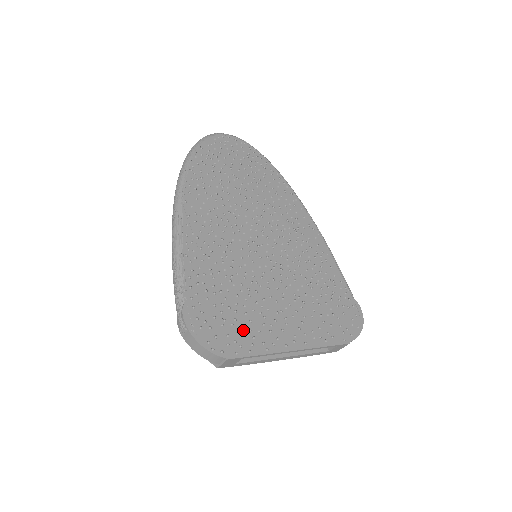
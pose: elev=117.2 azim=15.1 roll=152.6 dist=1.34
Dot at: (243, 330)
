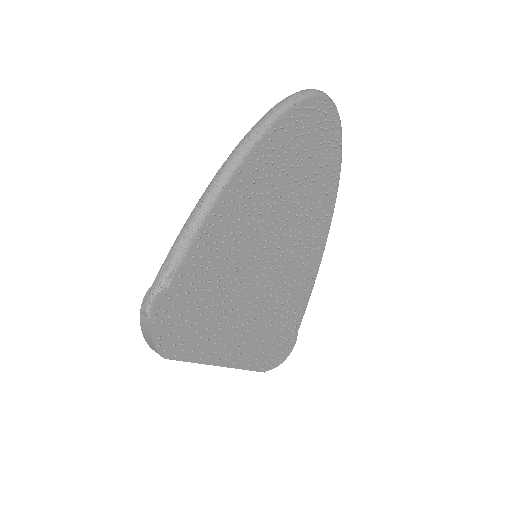
Dot at: (195, 335)
